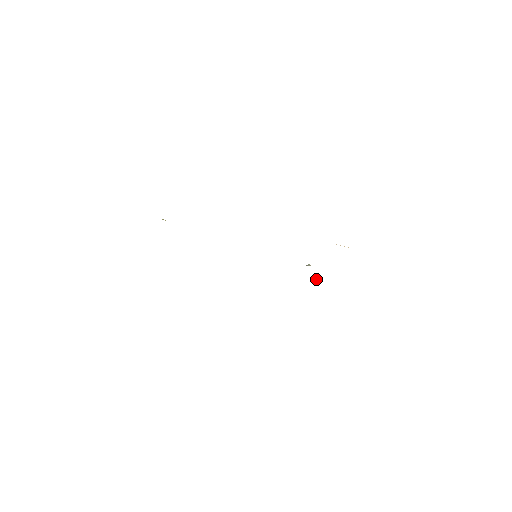
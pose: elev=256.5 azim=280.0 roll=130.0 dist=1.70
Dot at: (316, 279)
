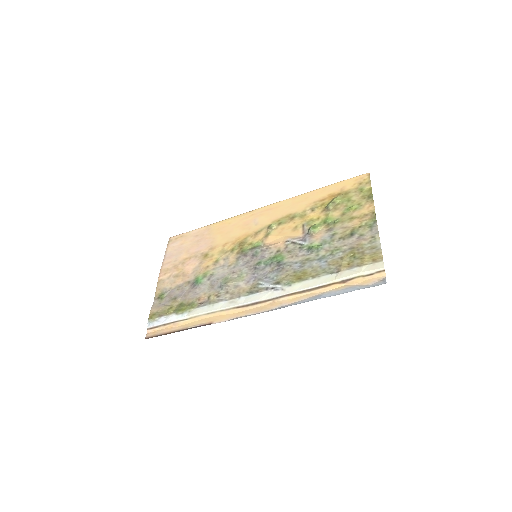
Dot at: (325, 210)
